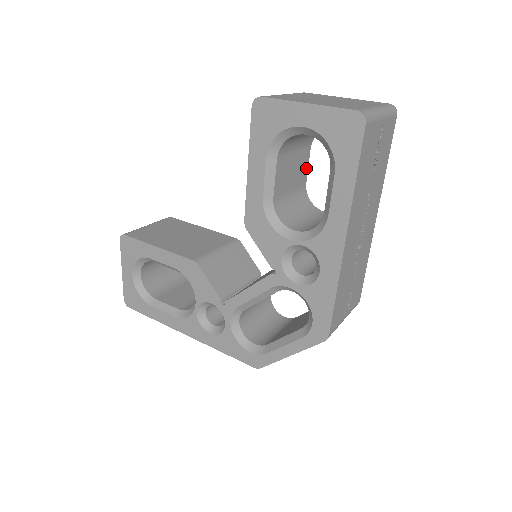
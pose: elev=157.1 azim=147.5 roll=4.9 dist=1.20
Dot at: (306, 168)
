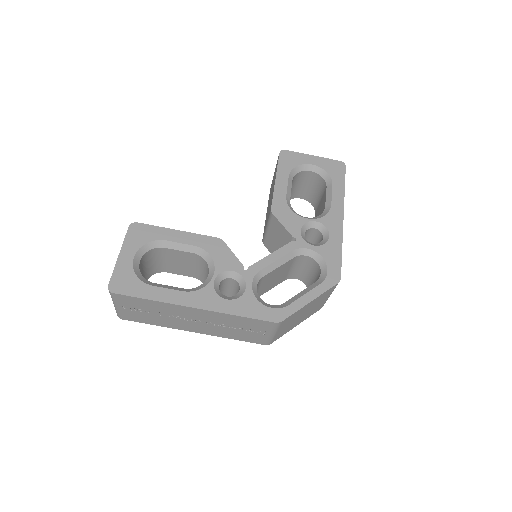
Dot at: occluded
